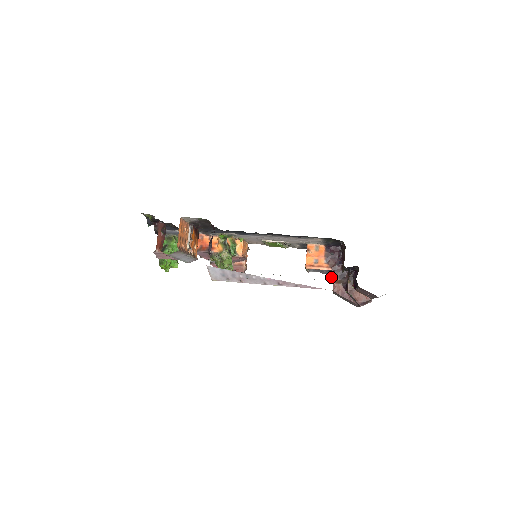
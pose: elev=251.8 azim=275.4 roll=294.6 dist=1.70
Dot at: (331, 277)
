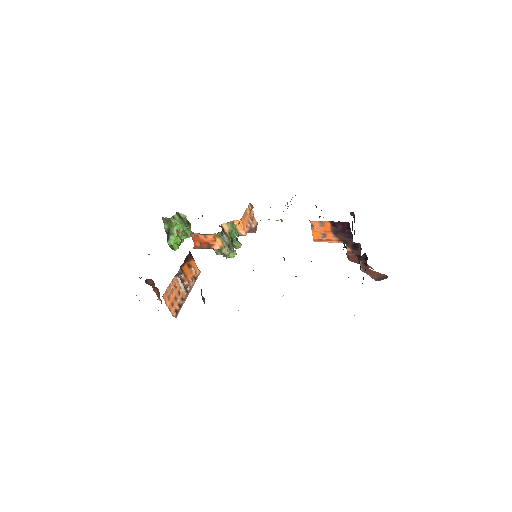
Dot at: (351, 213)
